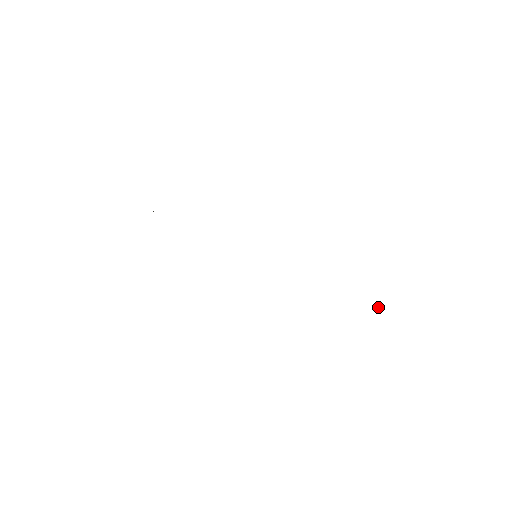
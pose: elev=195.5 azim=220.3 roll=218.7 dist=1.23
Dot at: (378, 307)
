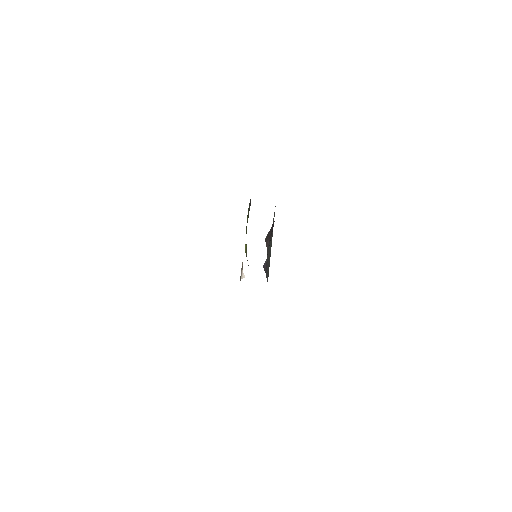
Dot at: (264, 267)
